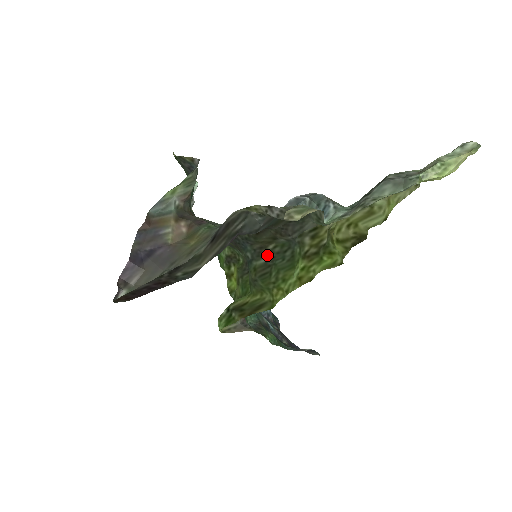
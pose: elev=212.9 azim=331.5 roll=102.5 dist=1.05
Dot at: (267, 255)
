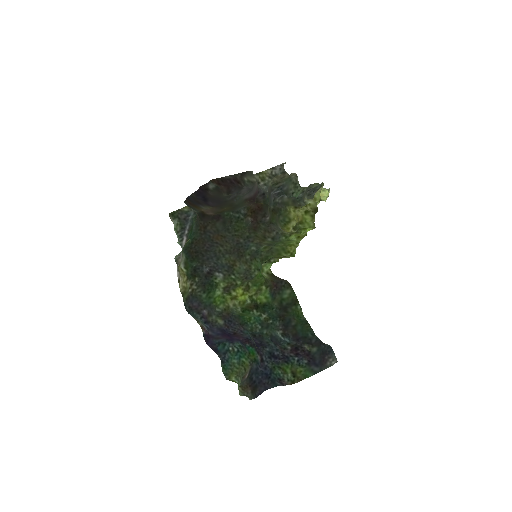
Dot at: (266, 244)
